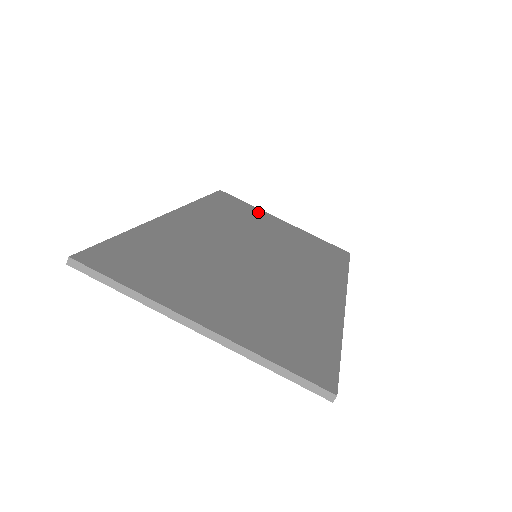
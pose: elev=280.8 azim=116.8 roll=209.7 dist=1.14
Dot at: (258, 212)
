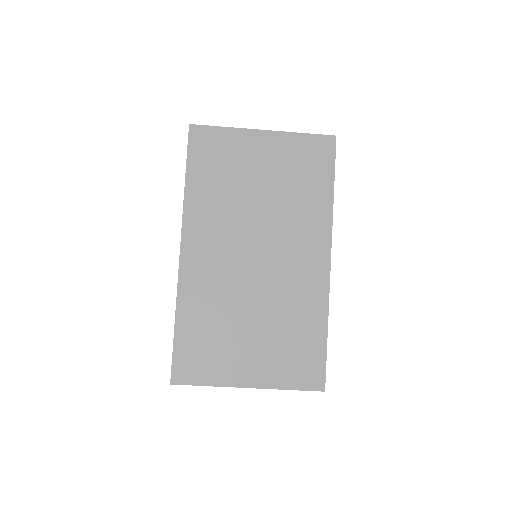
Dot at: (236, 142)
